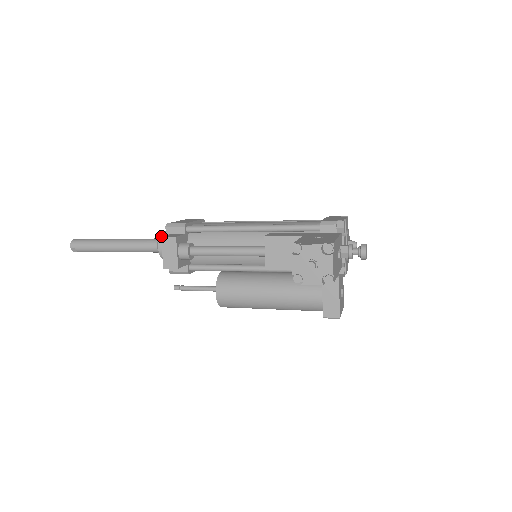
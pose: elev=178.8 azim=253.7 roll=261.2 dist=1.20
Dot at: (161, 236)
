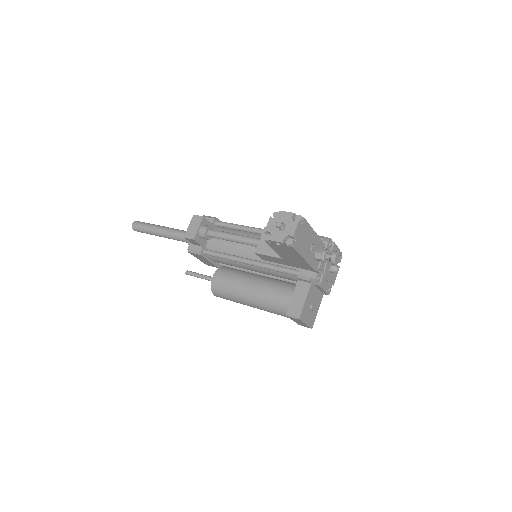
Dot at: occluded
